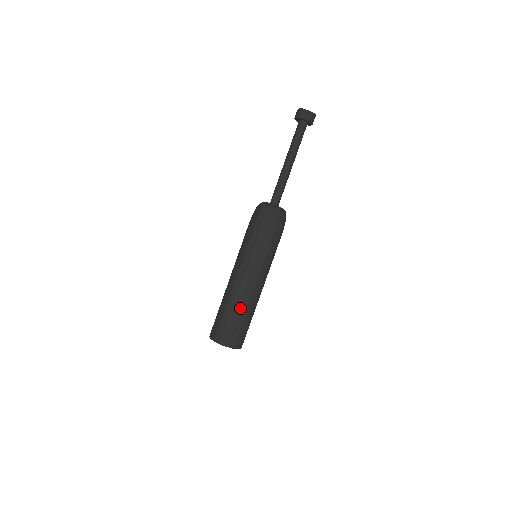
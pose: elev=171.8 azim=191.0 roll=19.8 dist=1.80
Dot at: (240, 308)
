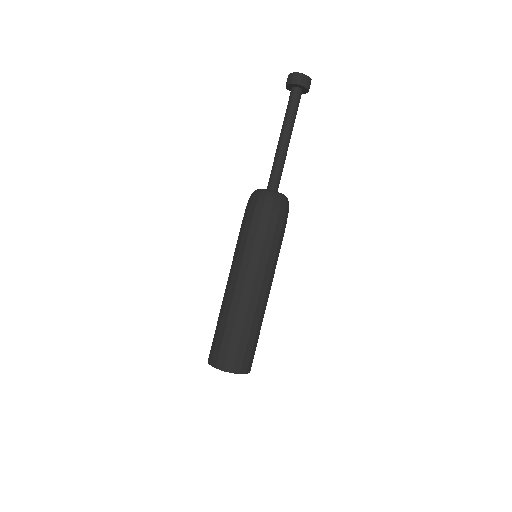
Dot at: (252, 323)
